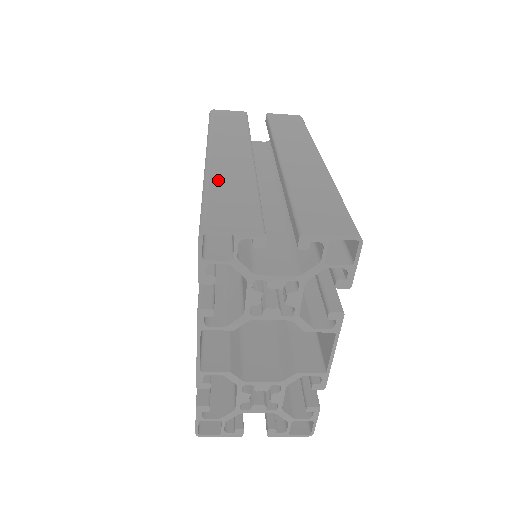
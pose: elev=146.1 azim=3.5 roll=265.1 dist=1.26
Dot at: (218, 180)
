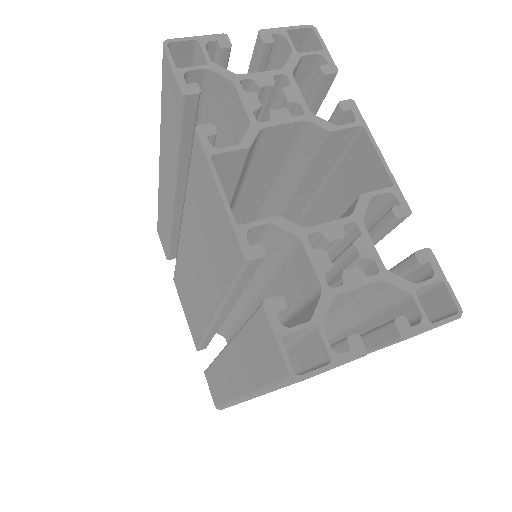
Dot at: occluded
